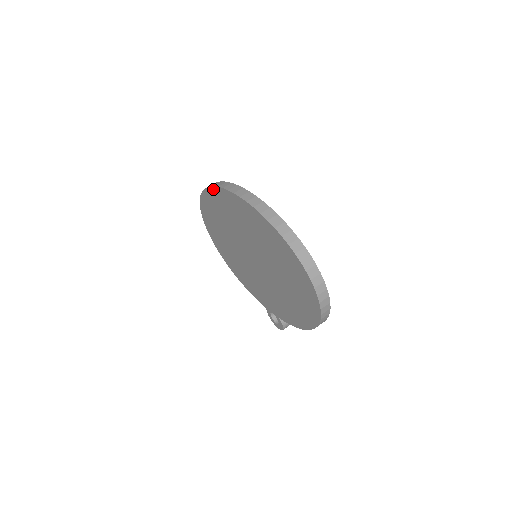
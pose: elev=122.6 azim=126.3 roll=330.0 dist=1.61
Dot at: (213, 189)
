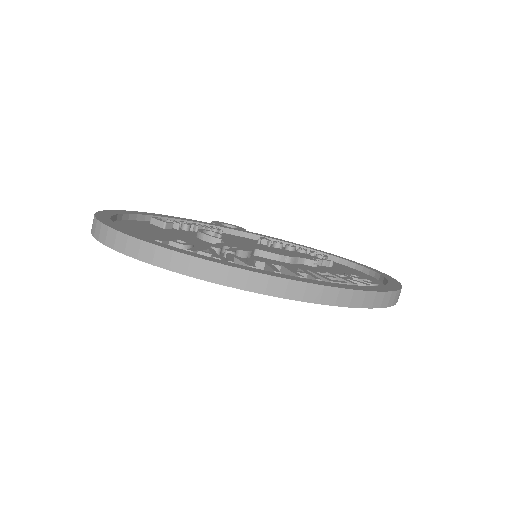
Dot at: (235, 287)
